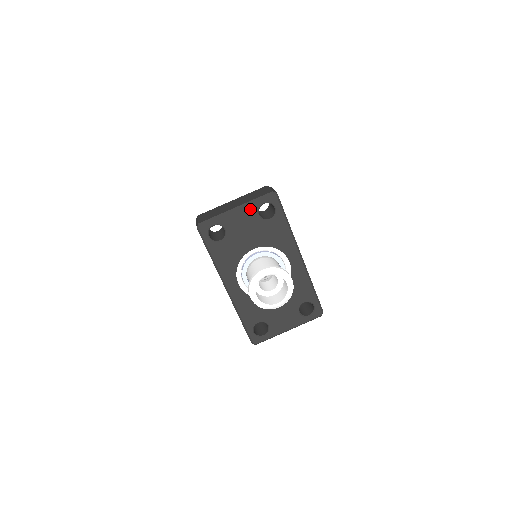
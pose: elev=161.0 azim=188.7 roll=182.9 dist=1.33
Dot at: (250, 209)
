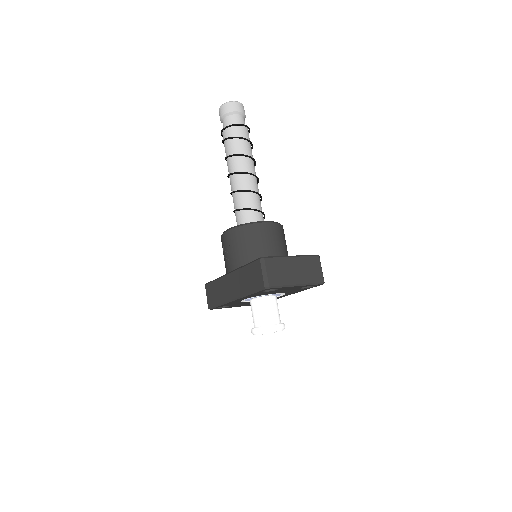
Dot at: (303, 286)
